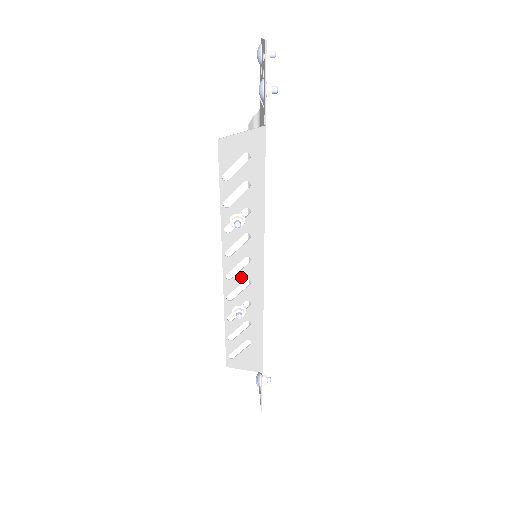
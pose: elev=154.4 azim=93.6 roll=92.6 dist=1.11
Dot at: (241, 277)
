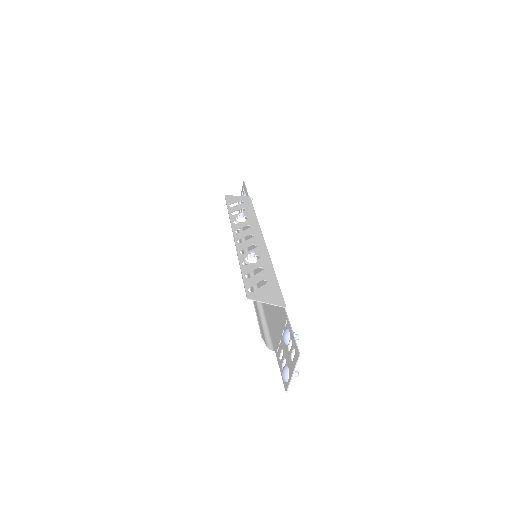
Dot at: (249, 243)
